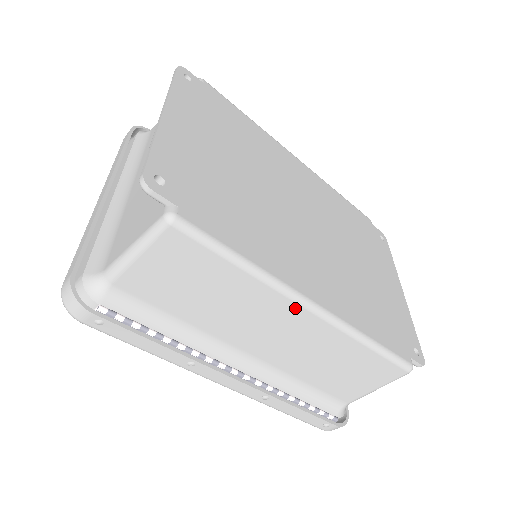
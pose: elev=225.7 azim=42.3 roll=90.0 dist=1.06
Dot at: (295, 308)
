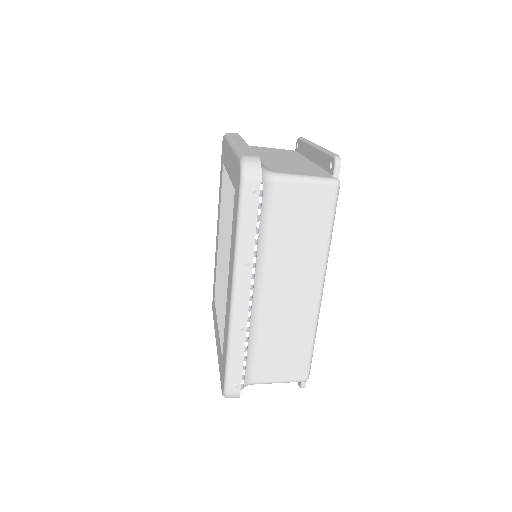
Dot at: (318, 281)
